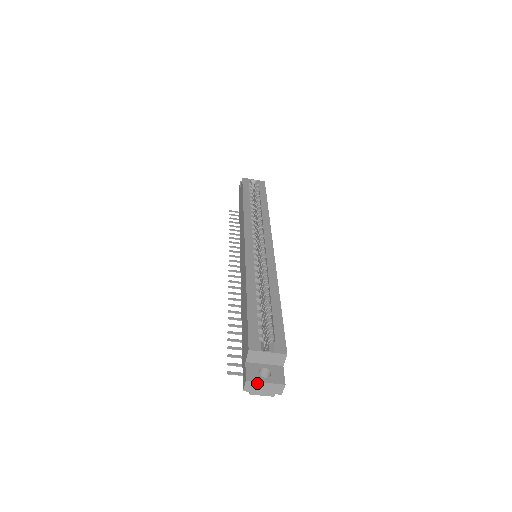
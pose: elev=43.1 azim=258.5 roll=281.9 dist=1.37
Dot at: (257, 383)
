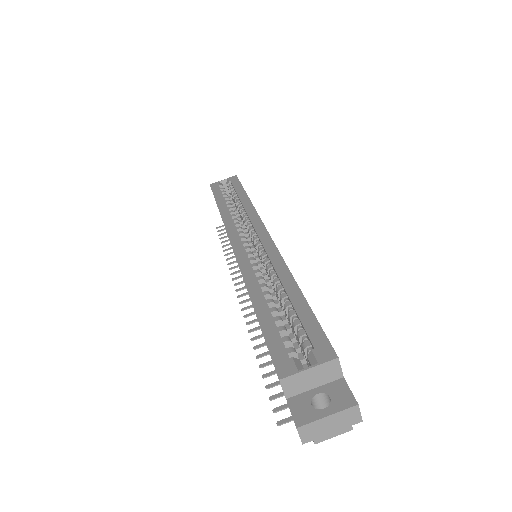
Dot at: (315, 423)
